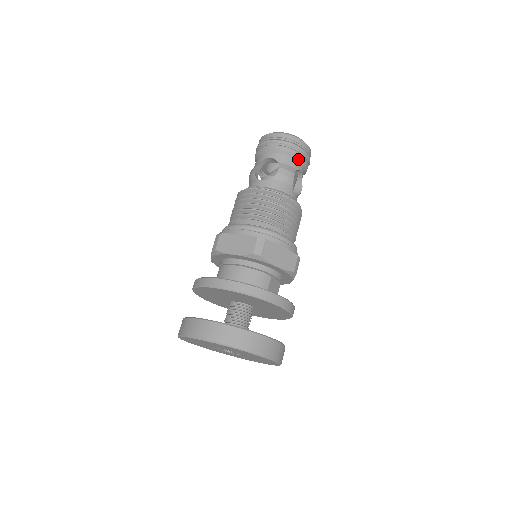
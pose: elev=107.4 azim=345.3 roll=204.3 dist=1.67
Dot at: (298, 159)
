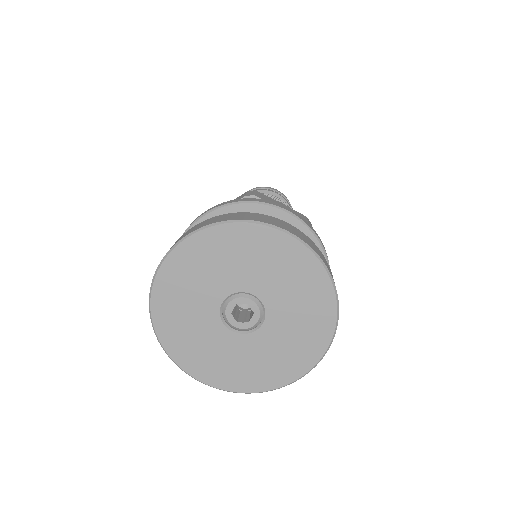
Dot at: (278, 196)
